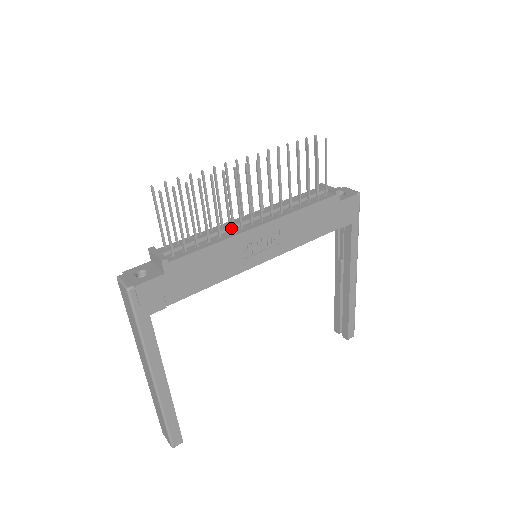
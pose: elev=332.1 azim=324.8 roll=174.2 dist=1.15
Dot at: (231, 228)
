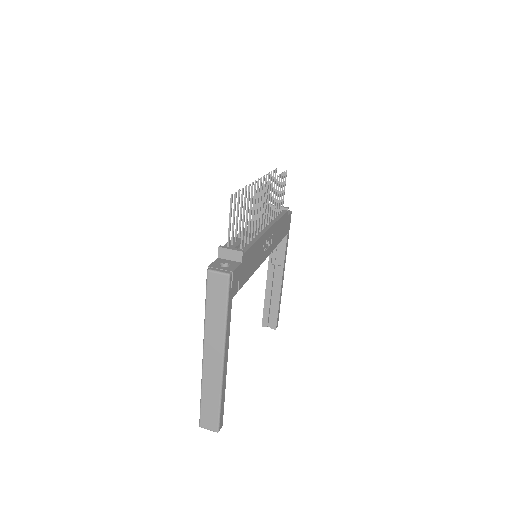
Dot at: (258, 230)
